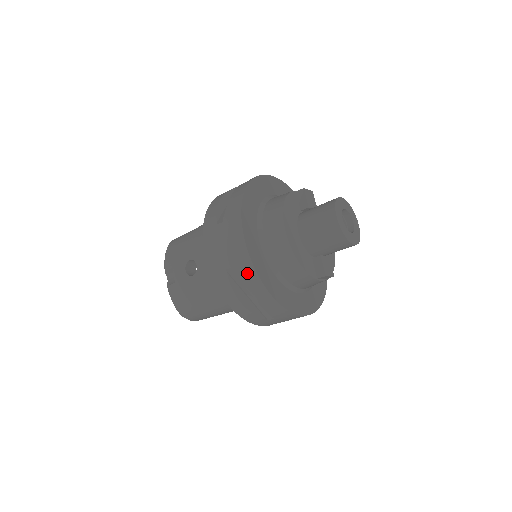
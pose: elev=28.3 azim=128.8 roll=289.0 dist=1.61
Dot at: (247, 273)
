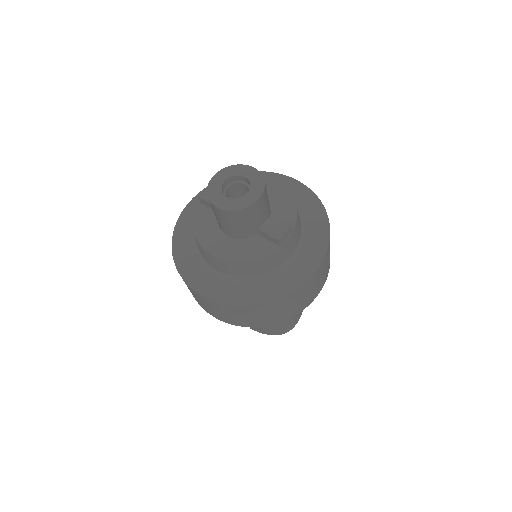
Dot at: (232, 310)
